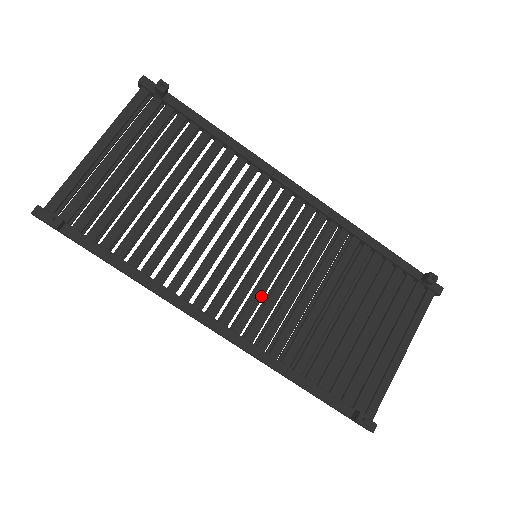
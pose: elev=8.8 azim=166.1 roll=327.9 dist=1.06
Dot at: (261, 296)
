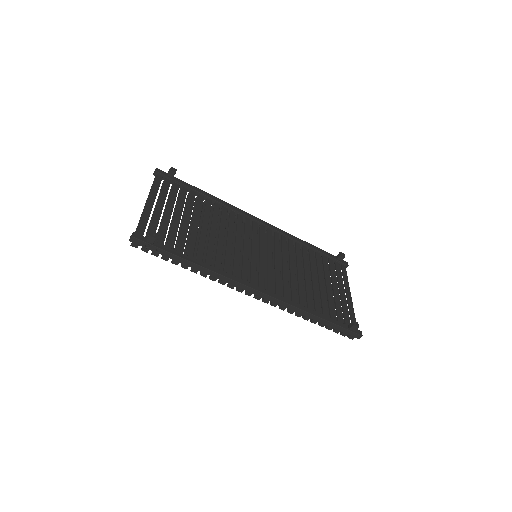
Dot at: (272, 273)
